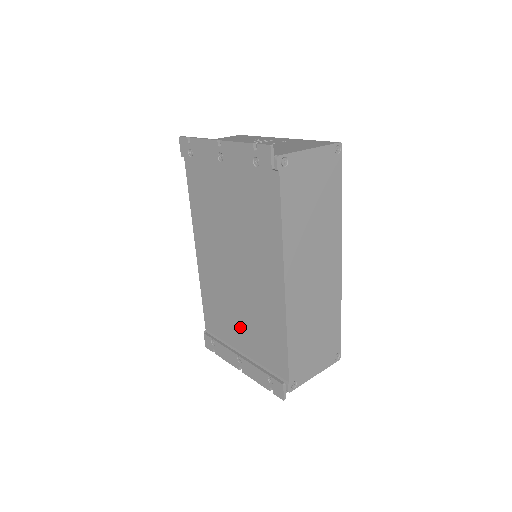
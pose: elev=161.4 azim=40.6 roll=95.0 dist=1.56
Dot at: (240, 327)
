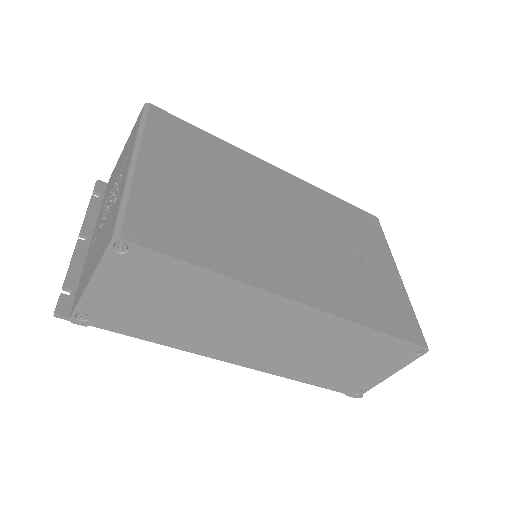
Dot at: occluded
